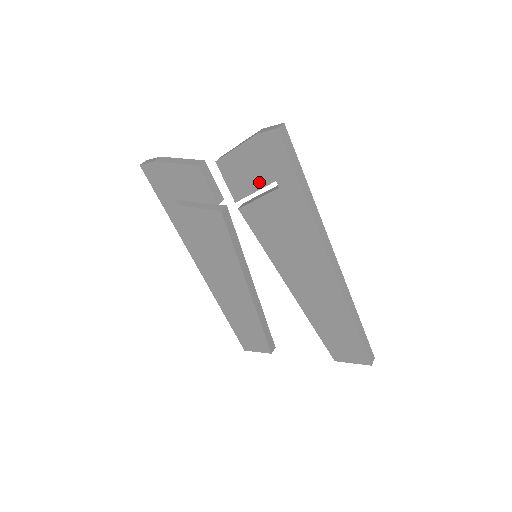
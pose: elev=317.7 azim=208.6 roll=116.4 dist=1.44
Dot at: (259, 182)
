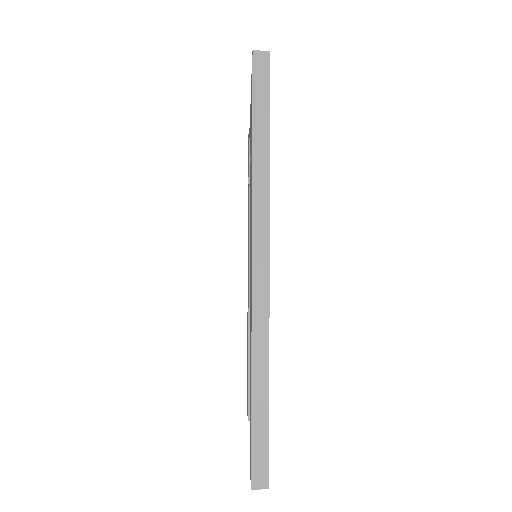
Dot at: occluded
